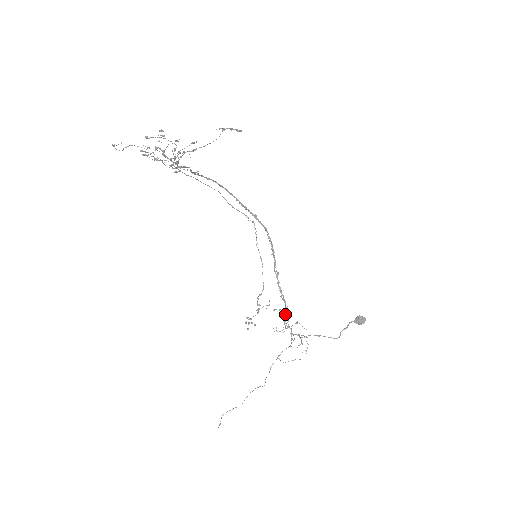
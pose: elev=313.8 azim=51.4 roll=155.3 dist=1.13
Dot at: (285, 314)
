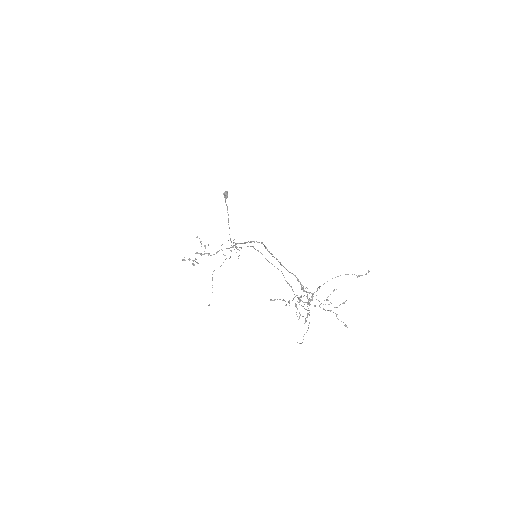
Dot at: occluded
